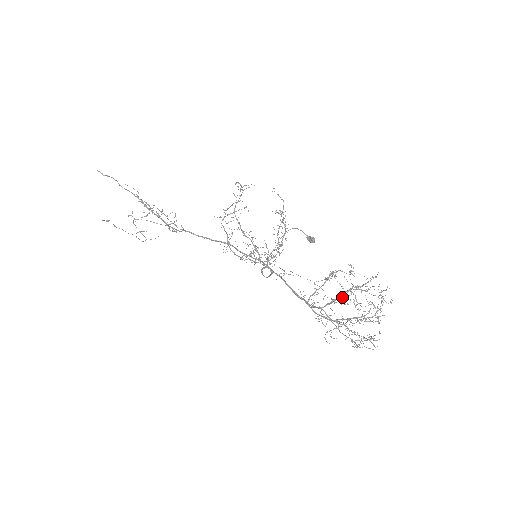
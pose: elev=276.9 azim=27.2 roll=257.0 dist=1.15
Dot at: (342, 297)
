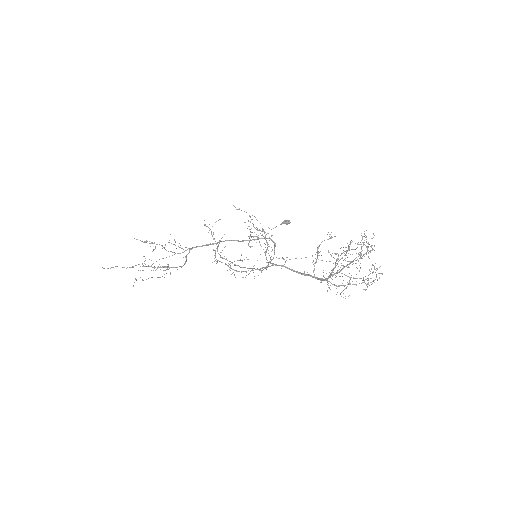
Dot at: occluded
